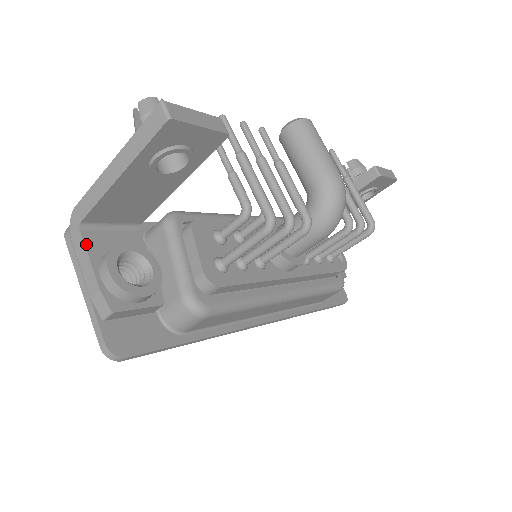
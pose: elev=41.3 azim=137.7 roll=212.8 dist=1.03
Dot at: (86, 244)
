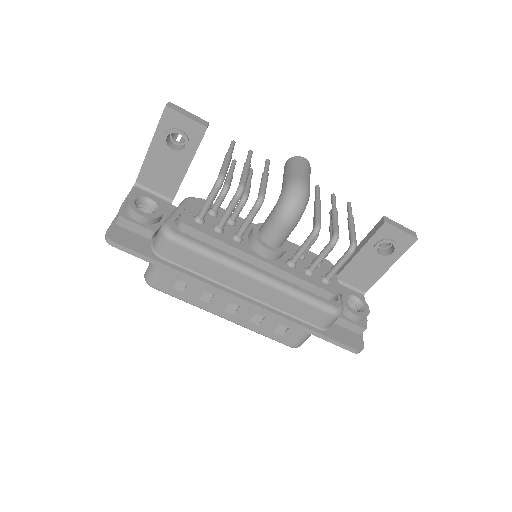
Dot at: (132, 191)
